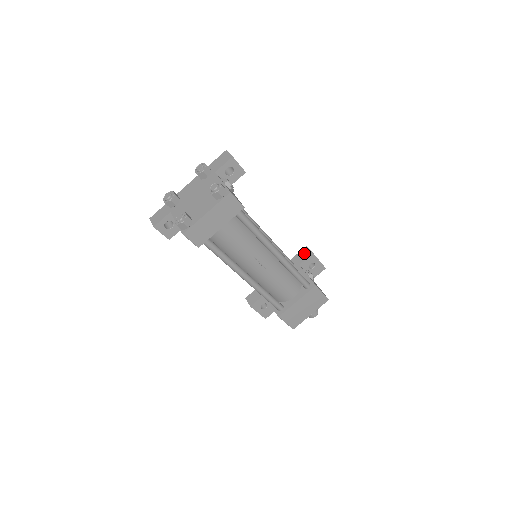
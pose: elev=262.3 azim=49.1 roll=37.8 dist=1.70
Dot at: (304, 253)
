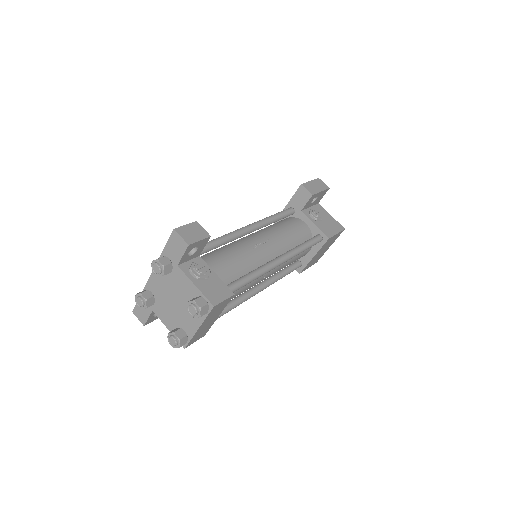
Dot at: (301, 195)
